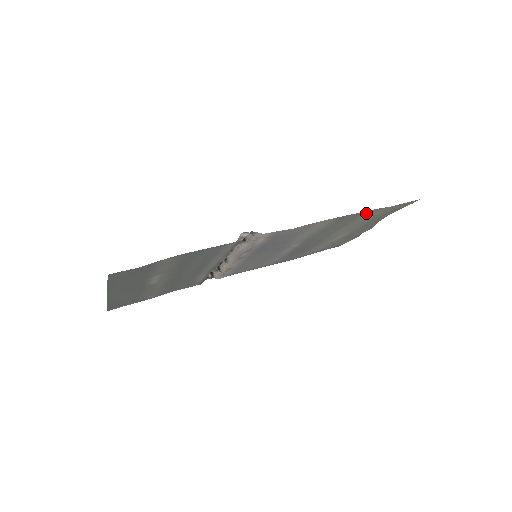
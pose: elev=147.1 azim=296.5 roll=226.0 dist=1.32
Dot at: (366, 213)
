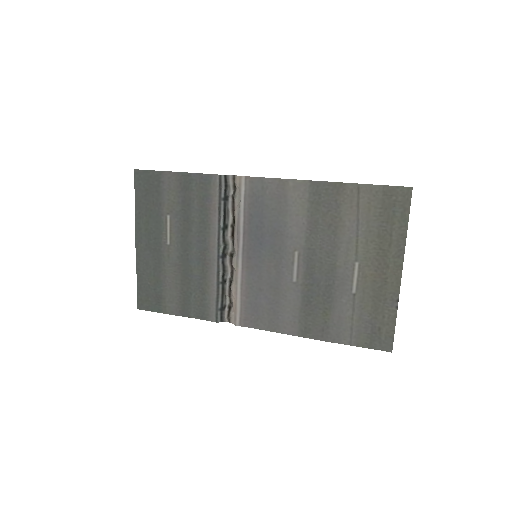
Dot at: (346, 192)
